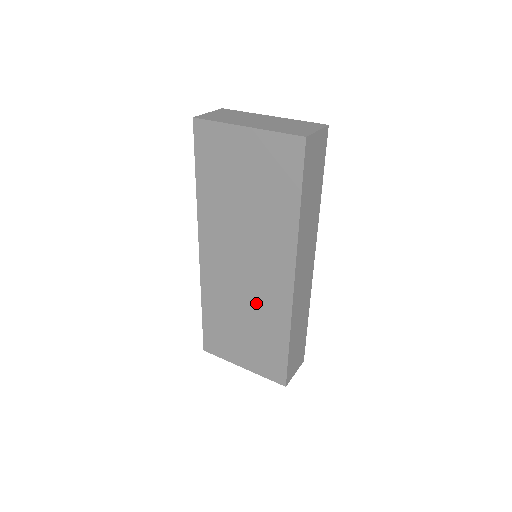
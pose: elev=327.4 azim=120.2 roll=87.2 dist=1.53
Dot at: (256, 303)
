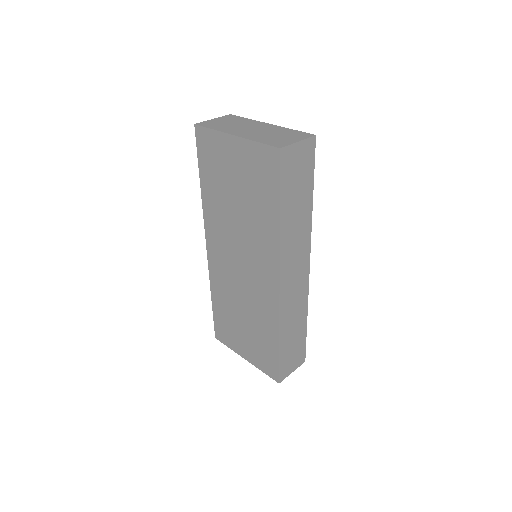
Dot at: (251, 301)
